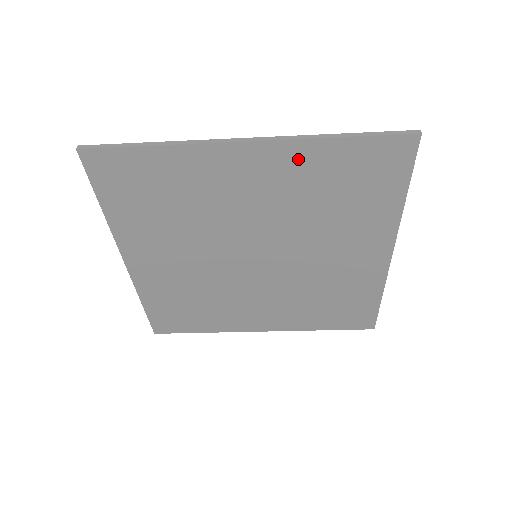
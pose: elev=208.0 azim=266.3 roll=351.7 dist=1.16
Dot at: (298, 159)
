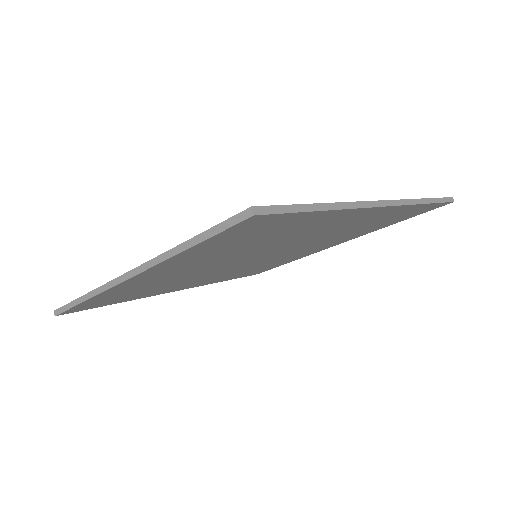
Dot at: (389, 213)
